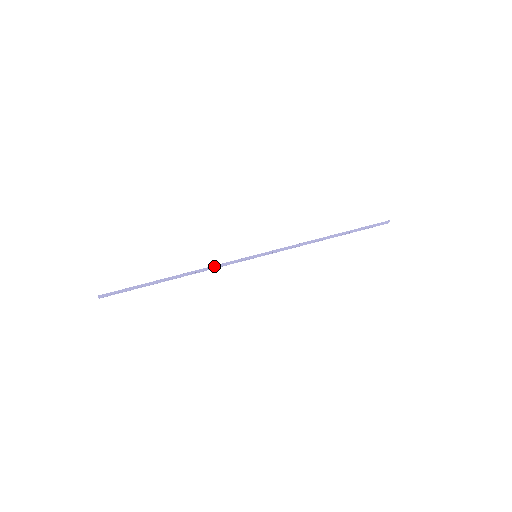
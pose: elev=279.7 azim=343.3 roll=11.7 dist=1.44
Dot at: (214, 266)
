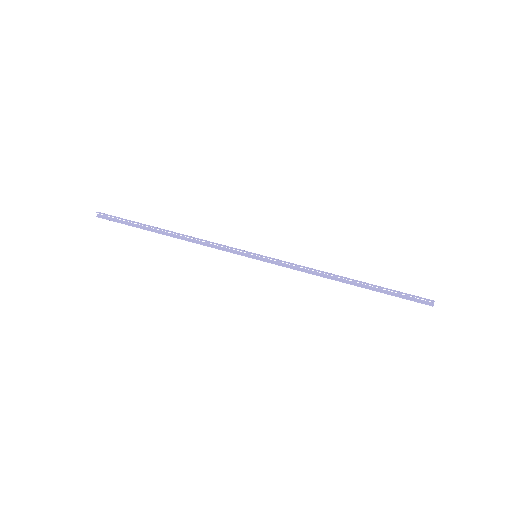
Dot at: (209, 241)
